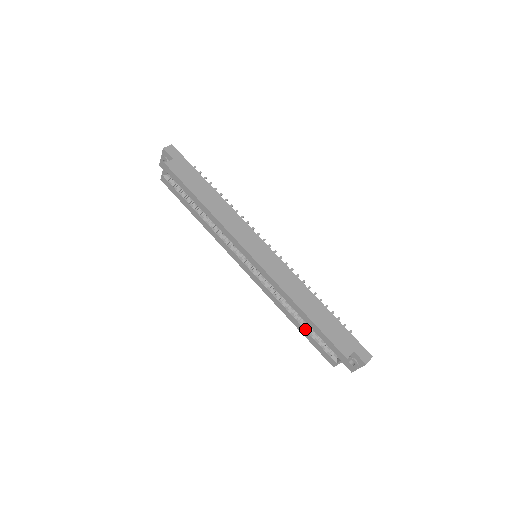
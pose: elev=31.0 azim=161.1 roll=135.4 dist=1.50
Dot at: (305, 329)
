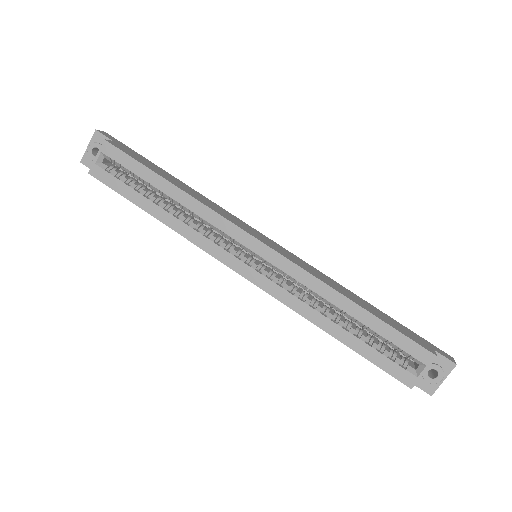
Dot at: (358, 338)
